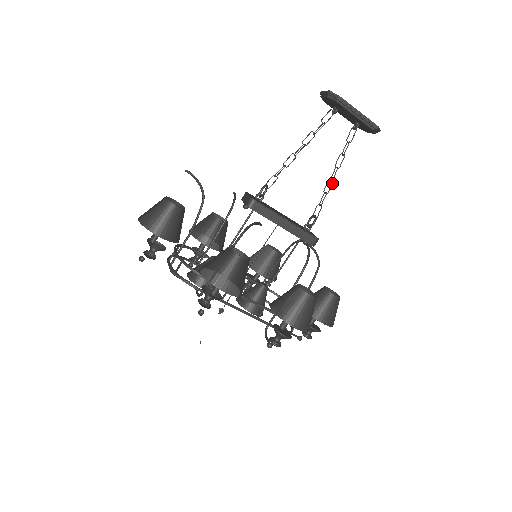
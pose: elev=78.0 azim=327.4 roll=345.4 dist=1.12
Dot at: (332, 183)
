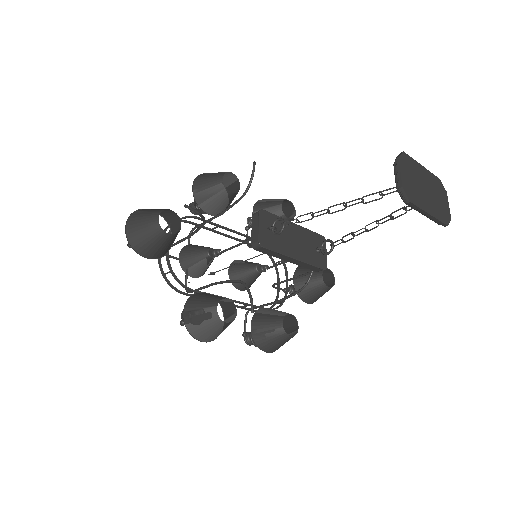
Dot at: (365, 231)
